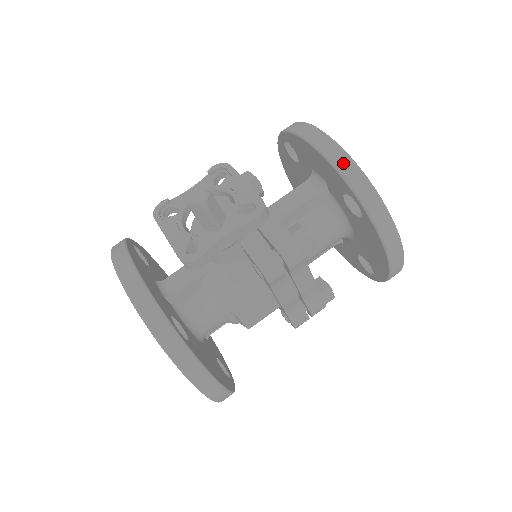
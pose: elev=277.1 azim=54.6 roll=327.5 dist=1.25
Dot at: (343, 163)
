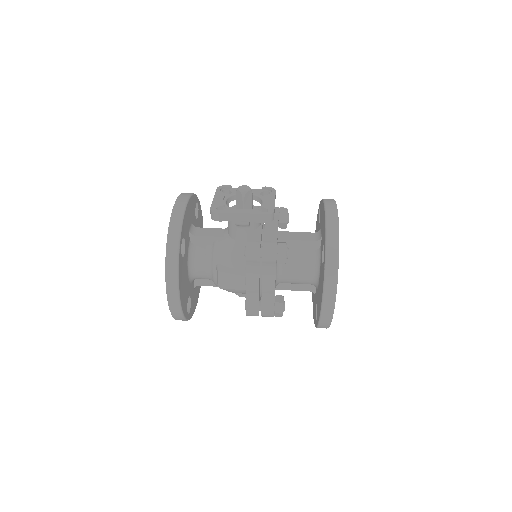
Dot at: (332, 224)
